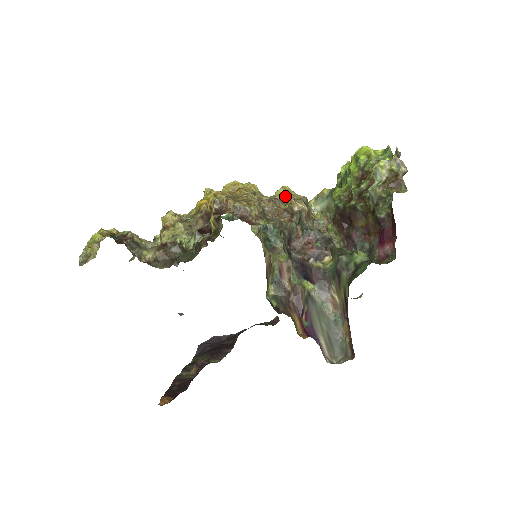
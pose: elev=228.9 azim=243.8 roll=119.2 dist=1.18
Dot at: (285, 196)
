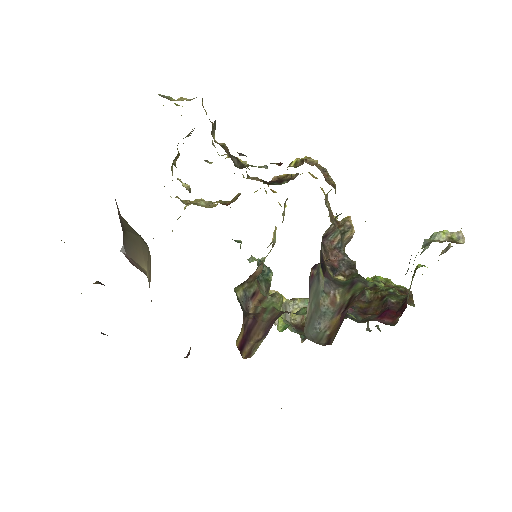
Dot at: occluded
